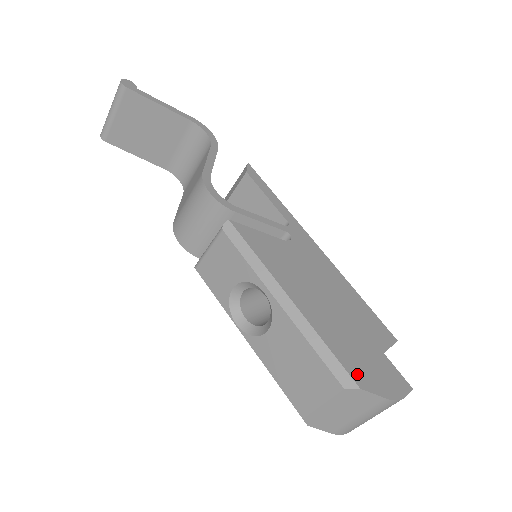
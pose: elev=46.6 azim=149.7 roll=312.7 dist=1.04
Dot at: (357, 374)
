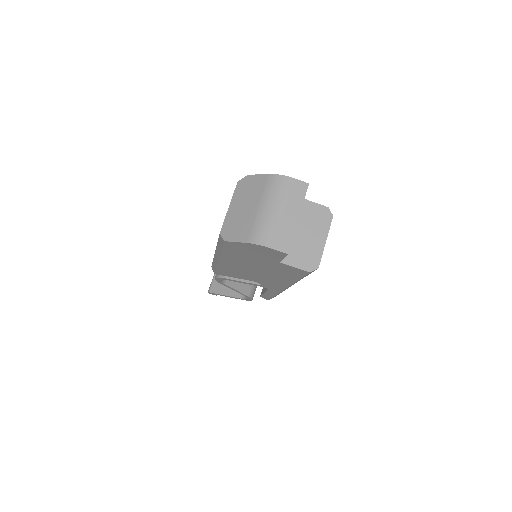
Dot at: occluded
